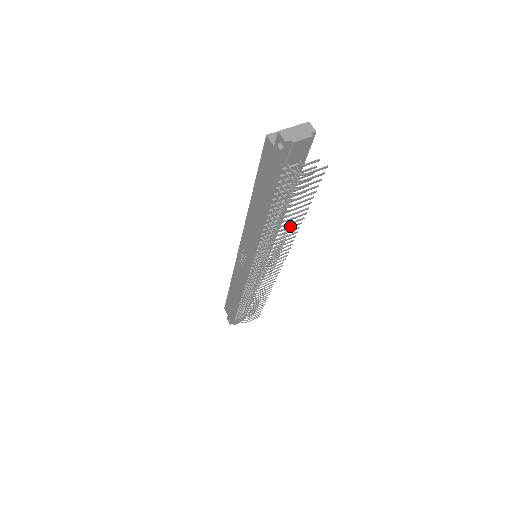
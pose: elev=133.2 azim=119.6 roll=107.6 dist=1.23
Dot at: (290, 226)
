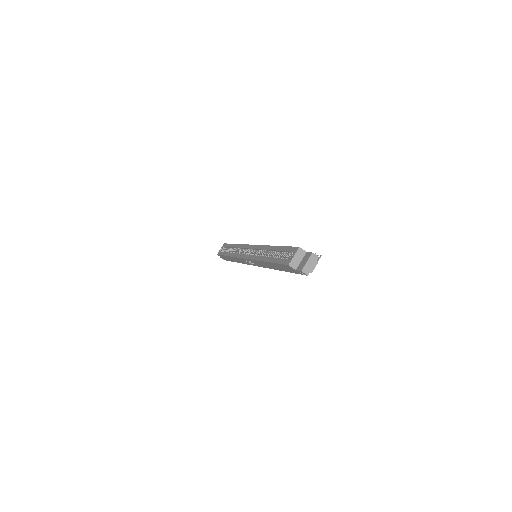
Dot at: occluded
